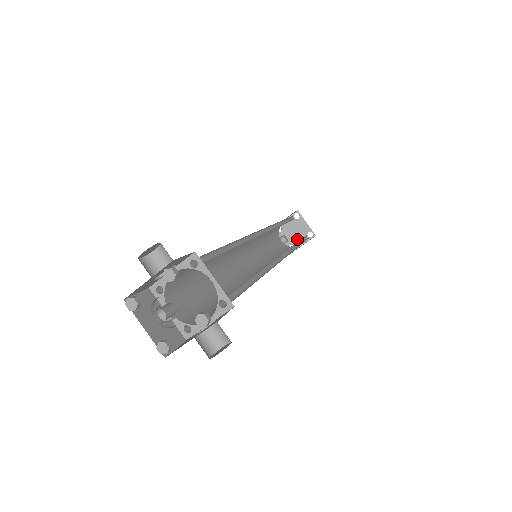
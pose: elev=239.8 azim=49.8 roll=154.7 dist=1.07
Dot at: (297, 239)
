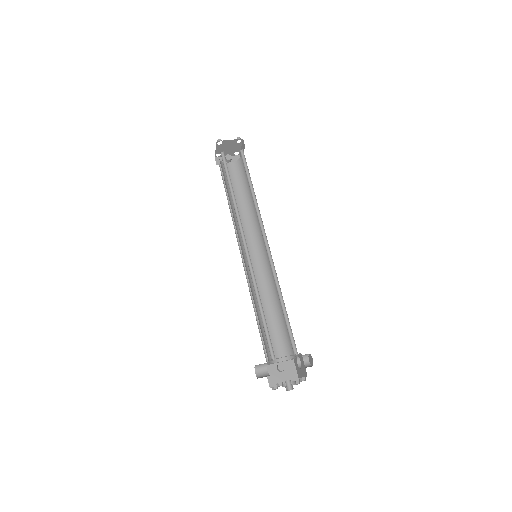
Dot at: (234, 149)
